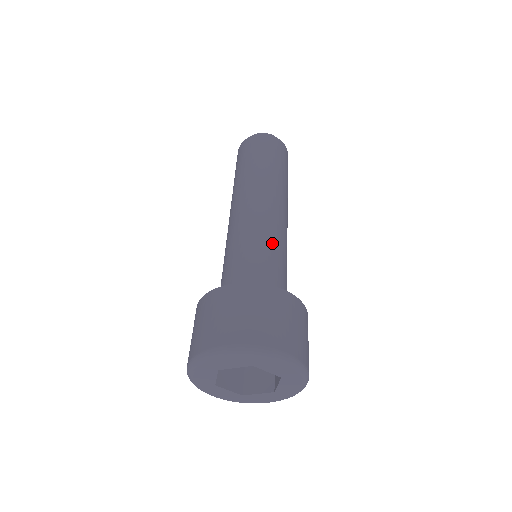
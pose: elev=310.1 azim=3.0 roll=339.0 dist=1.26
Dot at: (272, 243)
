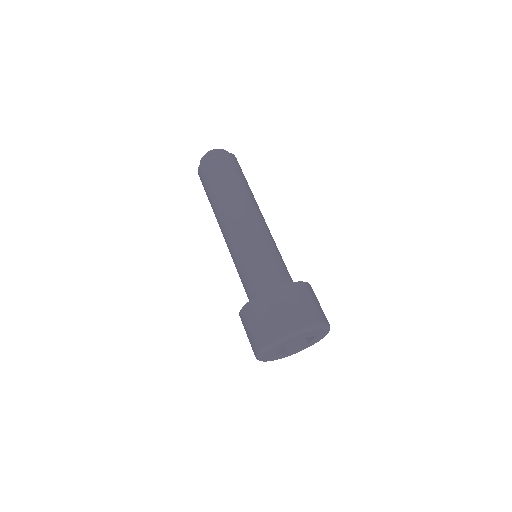
Dot at: (270, 247)
